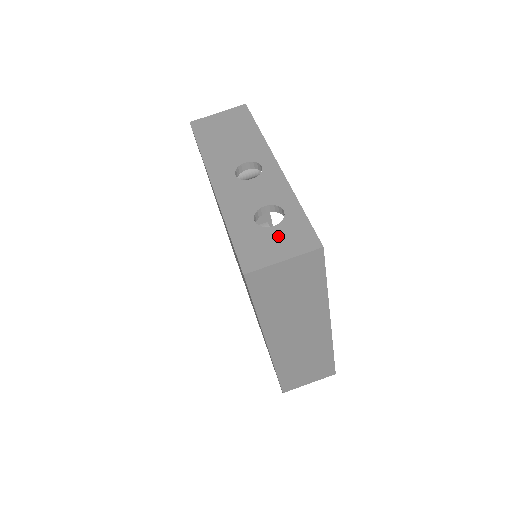
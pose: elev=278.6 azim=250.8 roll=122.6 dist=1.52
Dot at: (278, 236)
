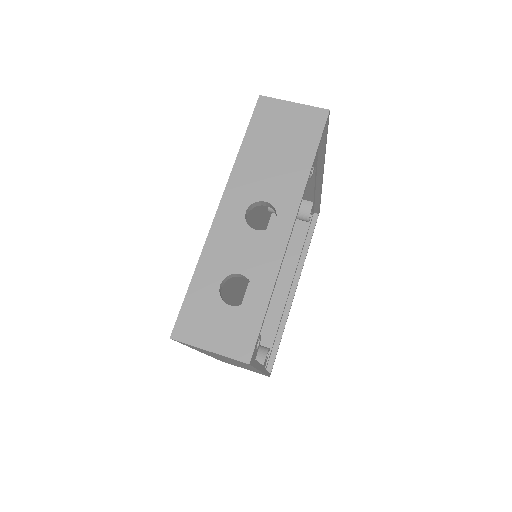
Dot at: (225, 320)
